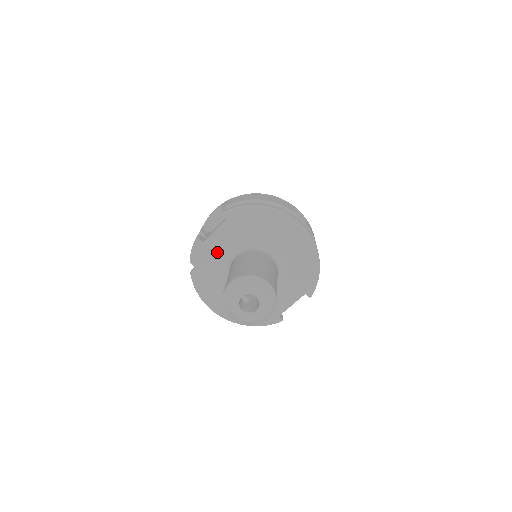
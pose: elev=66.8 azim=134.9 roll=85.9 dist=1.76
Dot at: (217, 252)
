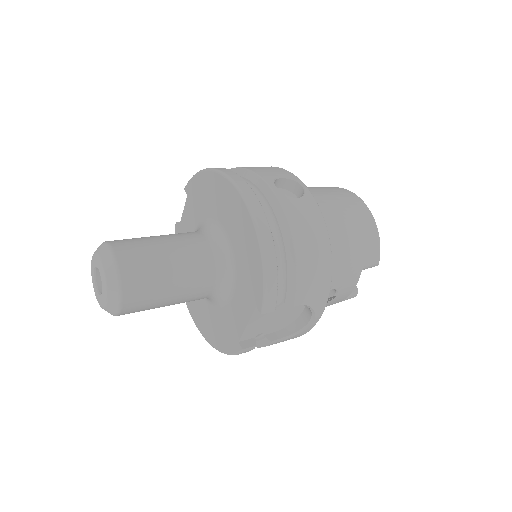
Dot at: occluded
